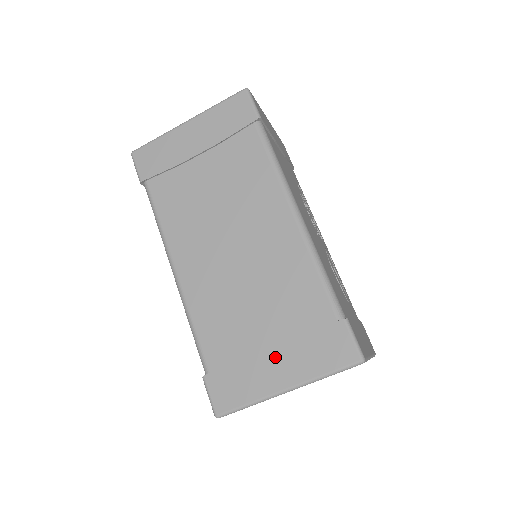
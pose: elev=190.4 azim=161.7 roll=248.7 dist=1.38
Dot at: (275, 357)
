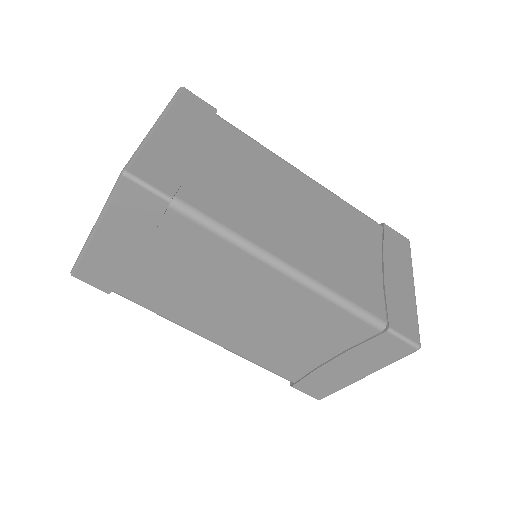
Dot at: (393, 272)
